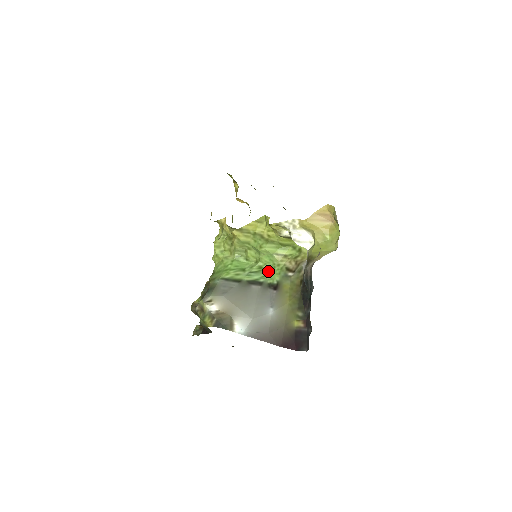
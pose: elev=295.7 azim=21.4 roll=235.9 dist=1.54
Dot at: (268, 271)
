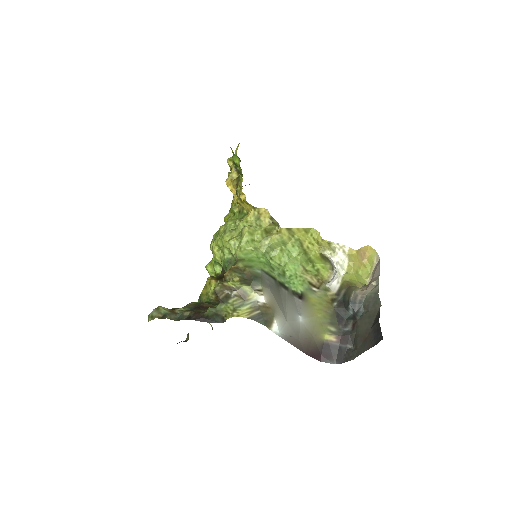
Dot at: (290, 278)
